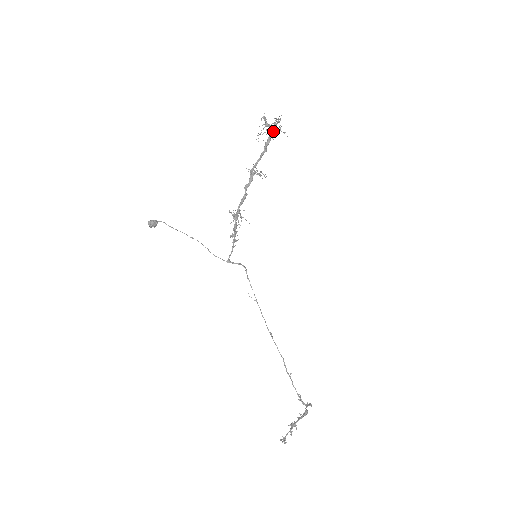
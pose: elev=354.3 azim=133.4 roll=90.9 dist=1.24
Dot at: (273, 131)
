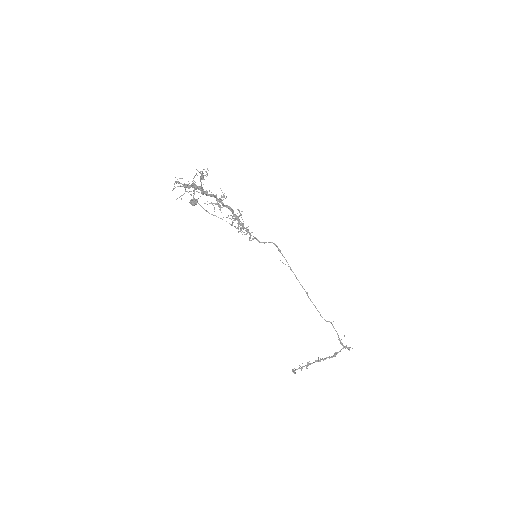
Dot at: (196, 188)
